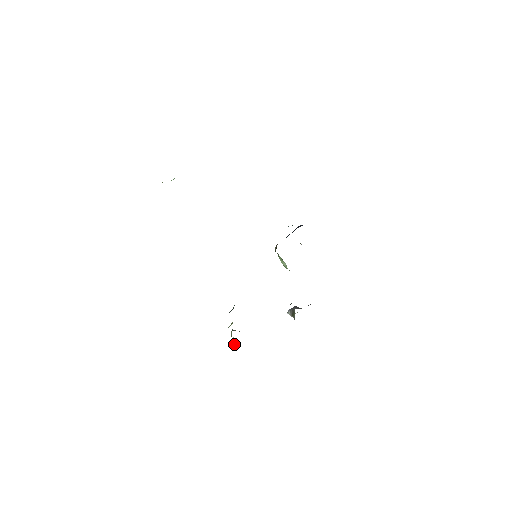
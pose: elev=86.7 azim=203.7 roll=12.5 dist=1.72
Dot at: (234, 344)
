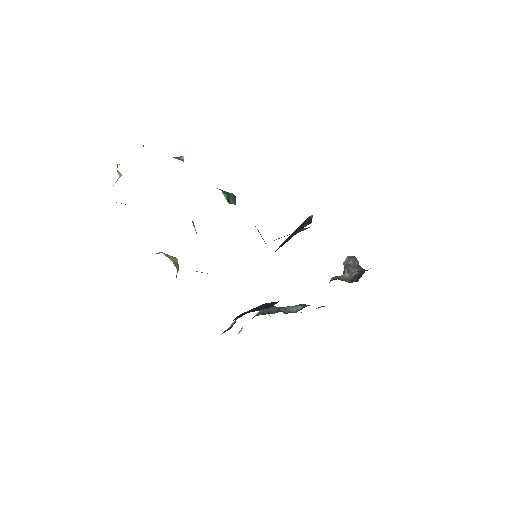
Dot at: (269, 315)
